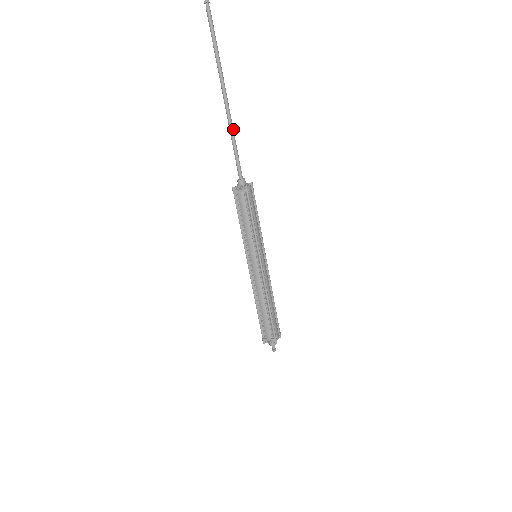
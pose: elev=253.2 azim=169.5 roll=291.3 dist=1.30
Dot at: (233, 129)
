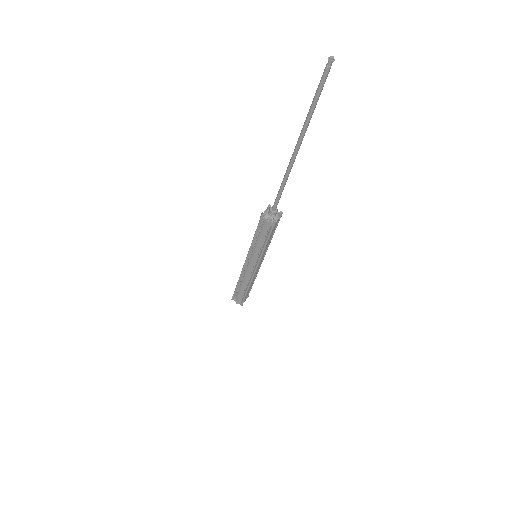
Dot at: occluded
